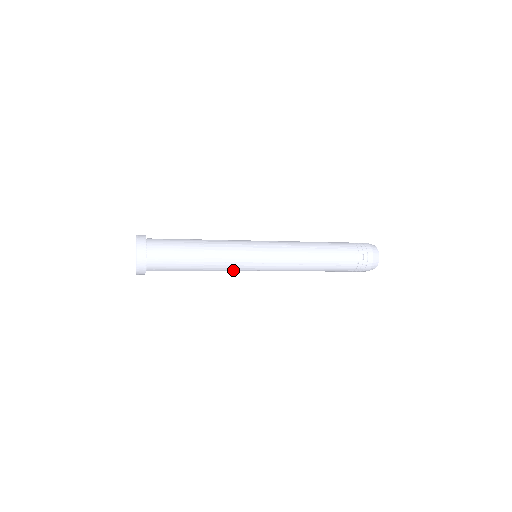
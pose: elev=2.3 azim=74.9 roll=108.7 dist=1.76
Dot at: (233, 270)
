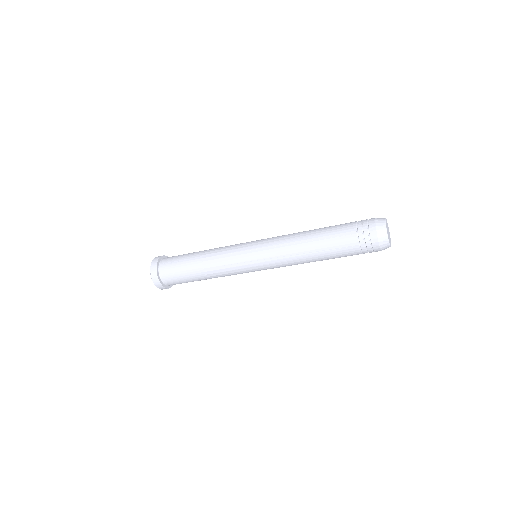
Dot at: (229, 265)
